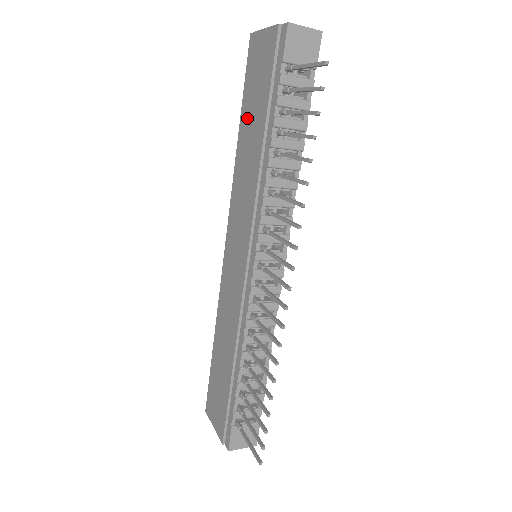
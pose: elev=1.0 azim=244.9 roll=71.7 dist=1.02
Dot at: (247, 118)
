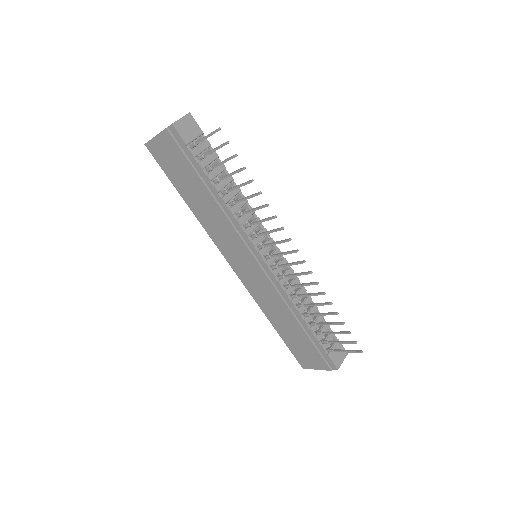
Dot at: (185, 190)
